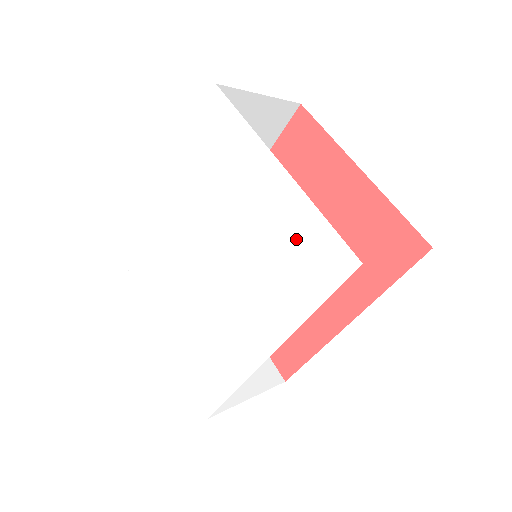
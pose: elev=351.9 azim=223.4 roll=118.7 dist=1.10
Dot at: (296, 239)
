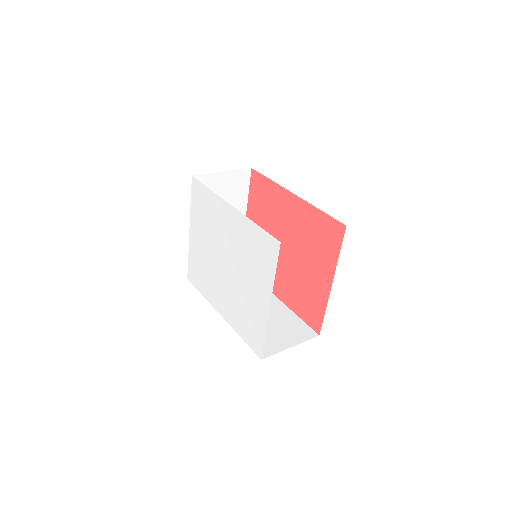
Dot at: (253, 322)
